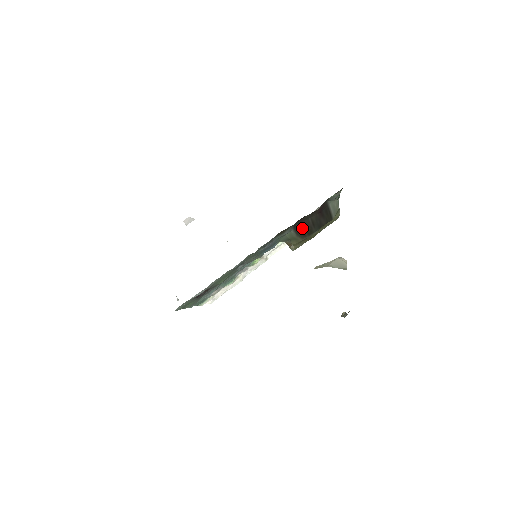
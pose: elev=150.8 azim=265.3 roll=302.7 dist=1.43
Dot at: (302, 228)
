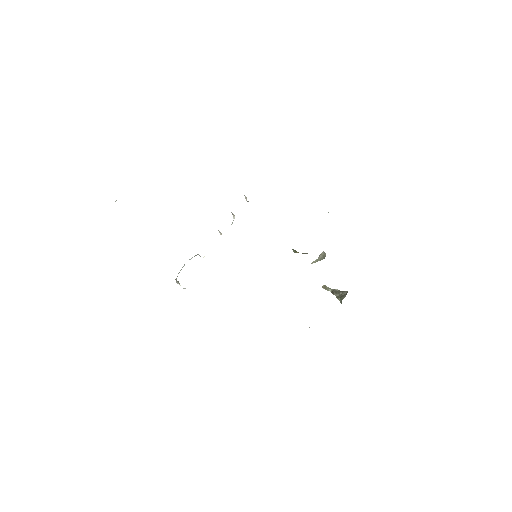
Dot at: occluded
